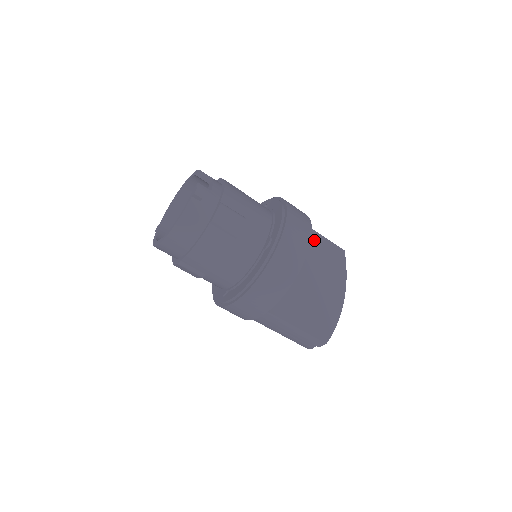
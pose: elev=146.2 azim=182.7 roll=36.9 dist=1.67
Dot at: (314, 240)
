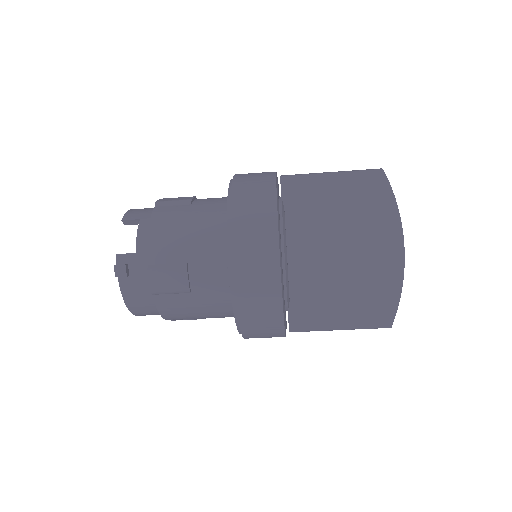
Dot at: (324, 189)
